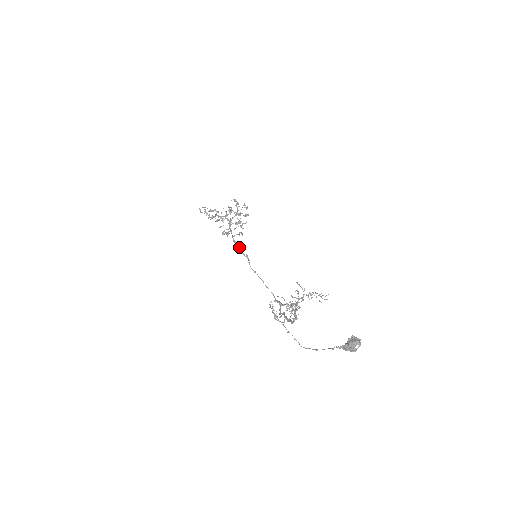
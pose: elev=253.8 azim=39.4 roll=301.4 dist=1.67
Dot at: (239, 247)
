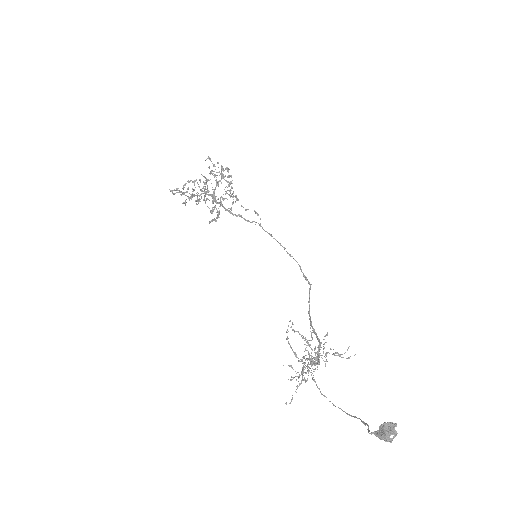
Dot at: (239, 216)
